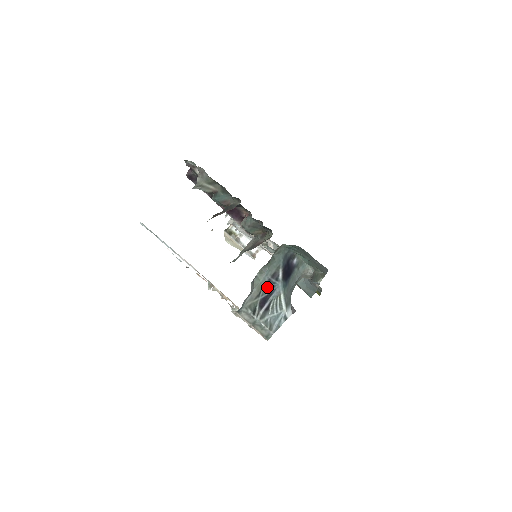
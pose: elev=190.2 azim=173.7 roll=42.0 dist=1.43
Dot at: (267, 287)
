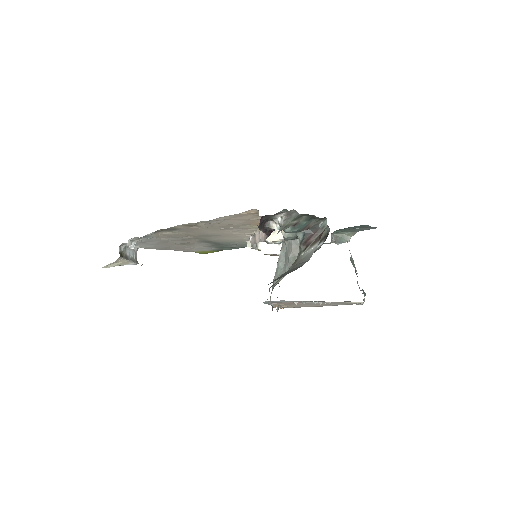
Dot at: occluded
